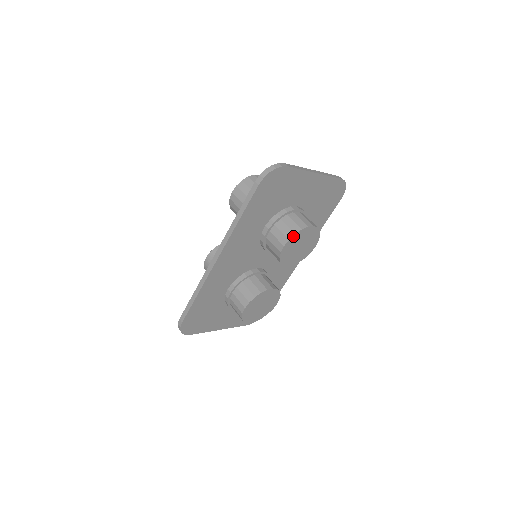
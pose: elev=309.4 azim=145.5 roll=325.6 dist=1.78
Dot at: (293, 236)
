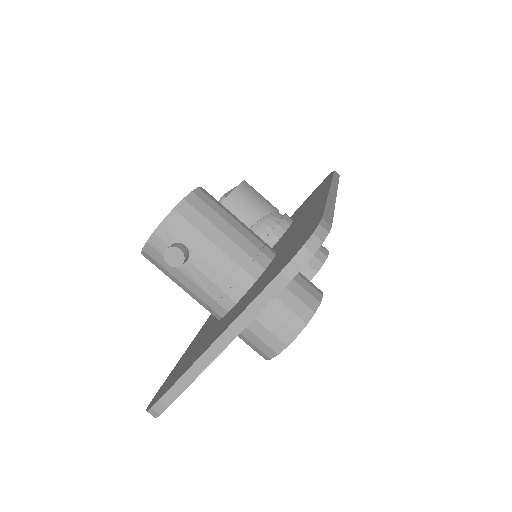
Dot at: occluded
